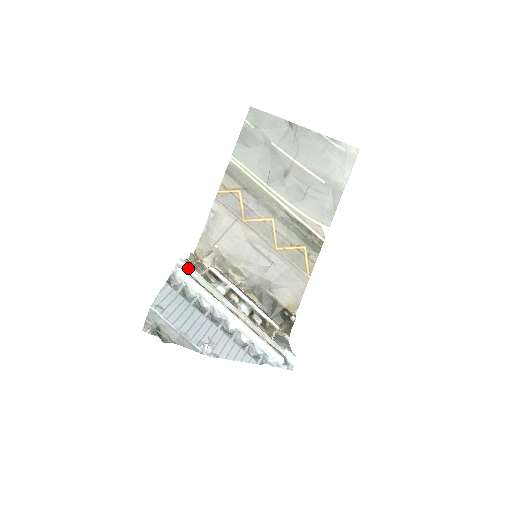
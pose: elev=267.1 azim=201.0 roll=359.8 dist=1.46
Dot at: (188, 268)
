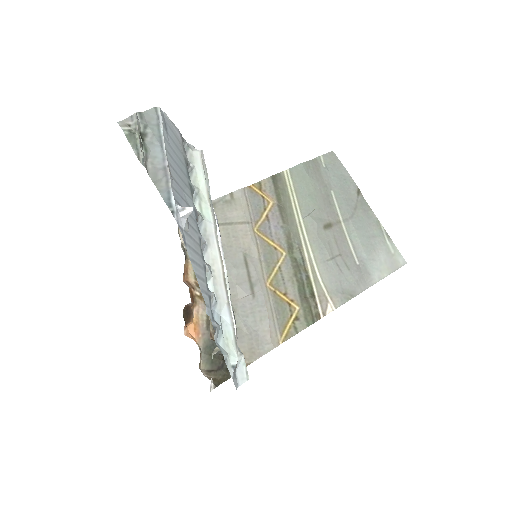
Dot at: occluded
